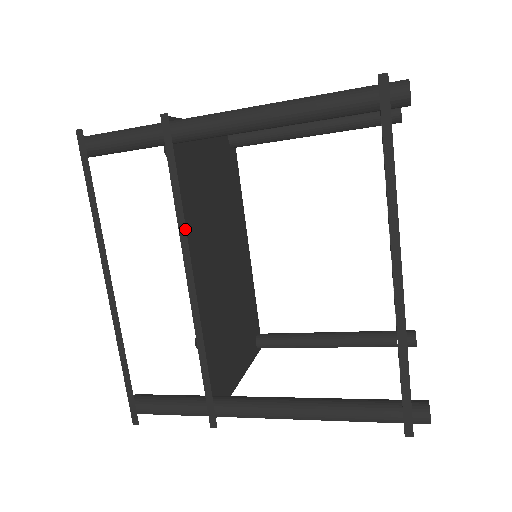
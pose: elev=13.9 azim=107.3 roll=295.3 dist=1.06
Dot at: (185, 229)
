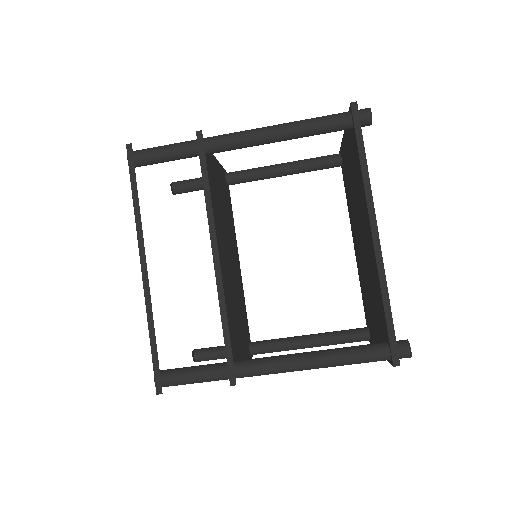
Dot at: (212, 214)
